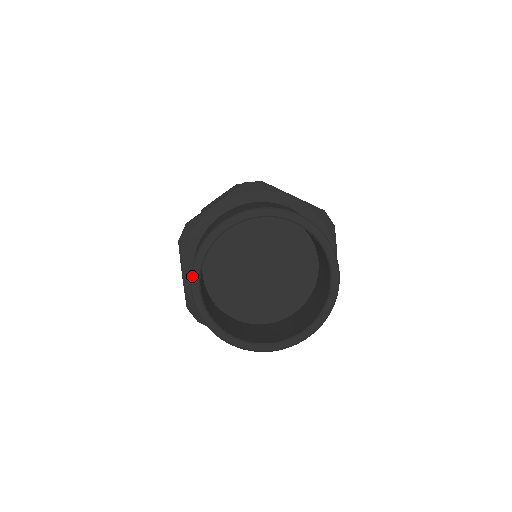
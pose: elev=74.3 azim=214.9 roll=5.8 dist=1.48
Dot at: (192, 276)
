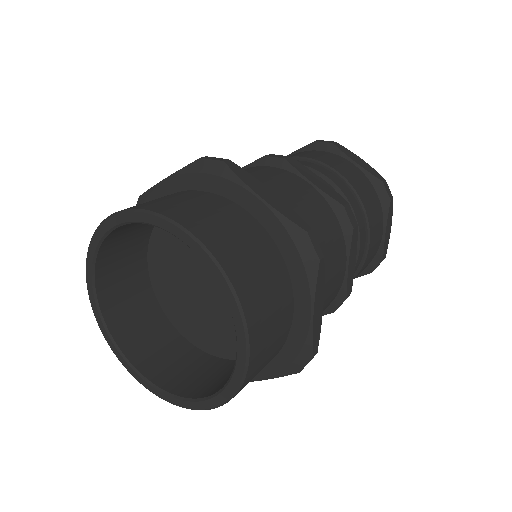
Dot at: (122, 212)
